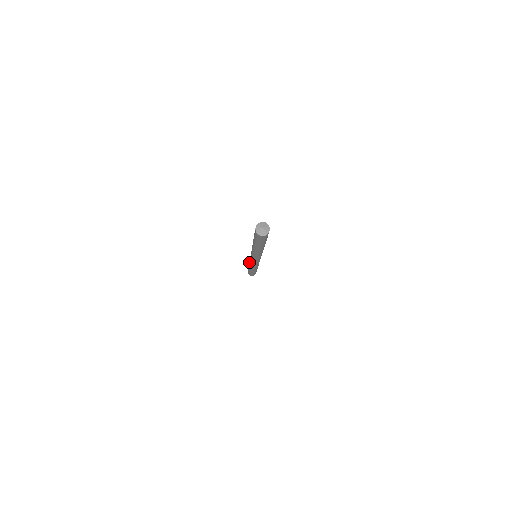
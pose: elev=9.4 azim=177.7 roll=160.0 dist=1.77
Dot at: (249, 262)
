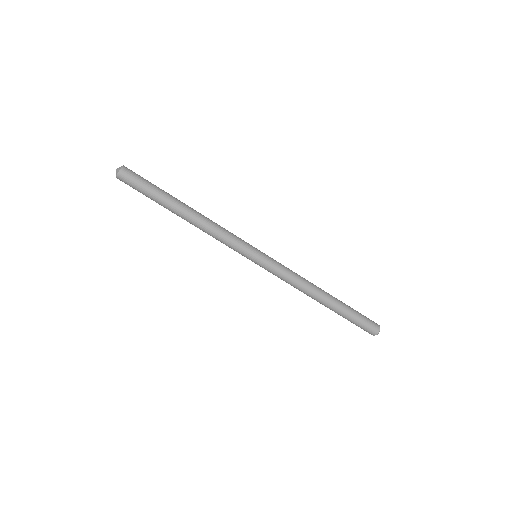
Dot at: (301, 291)
